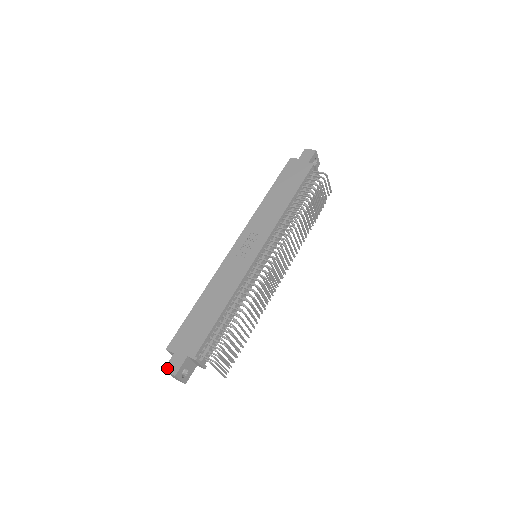
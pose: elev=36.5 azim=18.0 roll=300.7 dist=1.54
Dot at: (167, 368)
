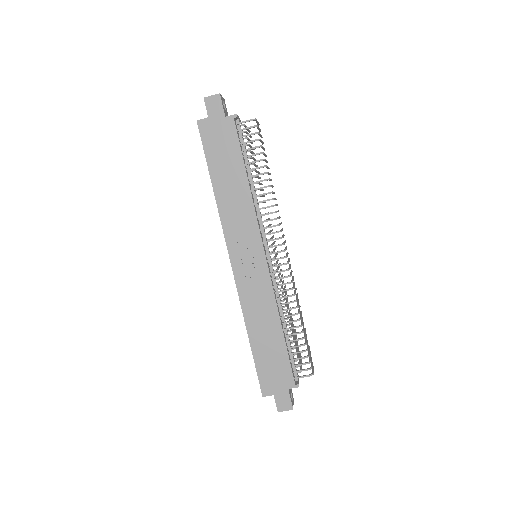
Dot at: (280, 409)
